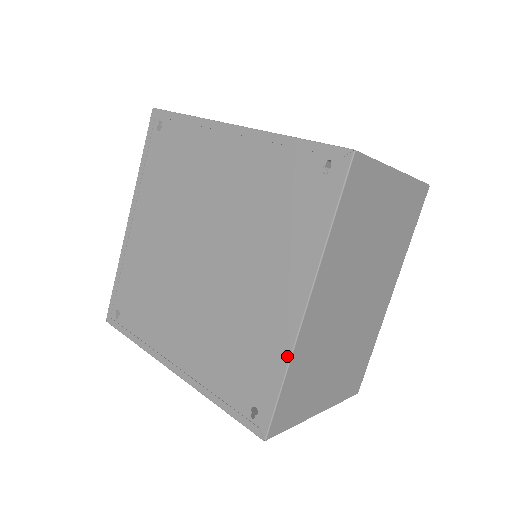
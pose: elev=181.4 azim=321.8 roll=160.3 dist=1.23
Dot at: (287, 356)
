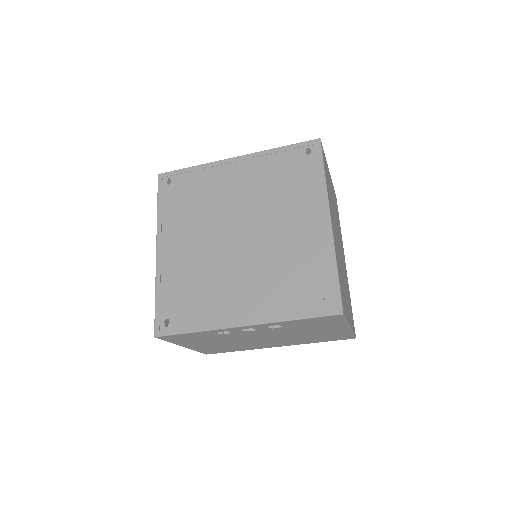
Dot at: (332, 253)
